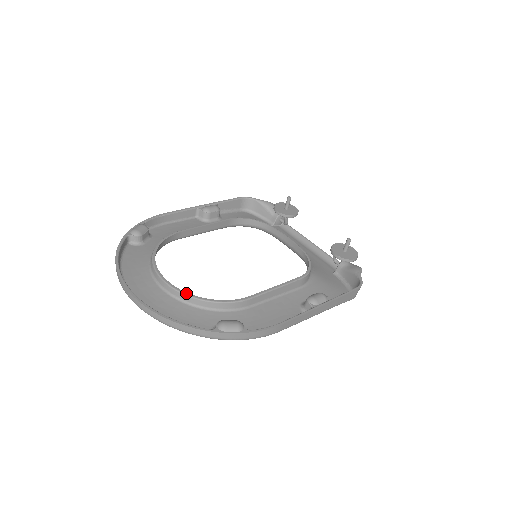
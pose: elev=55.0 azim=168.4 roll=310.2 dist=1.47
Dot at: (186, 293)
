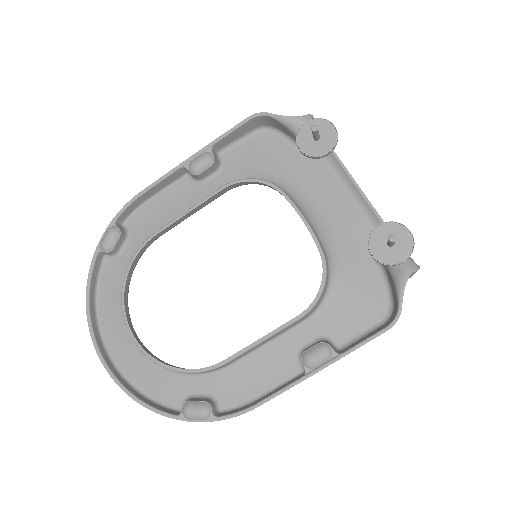
Dot at: (153, 359)
